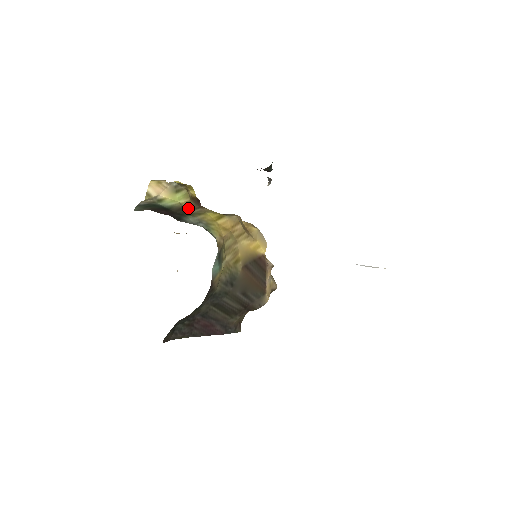
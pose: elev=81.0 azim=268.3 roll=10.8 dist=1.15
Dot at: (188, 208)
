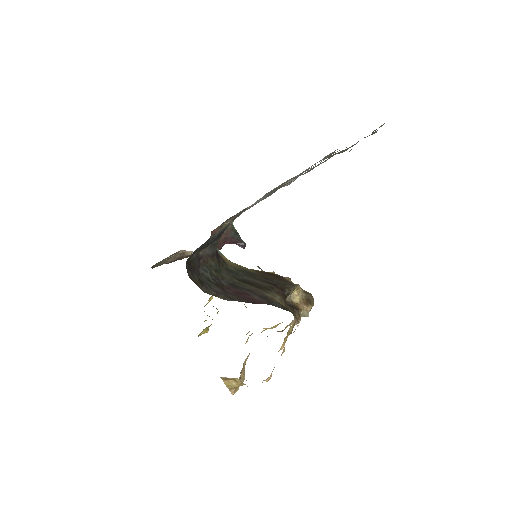
Dot at: occluded
